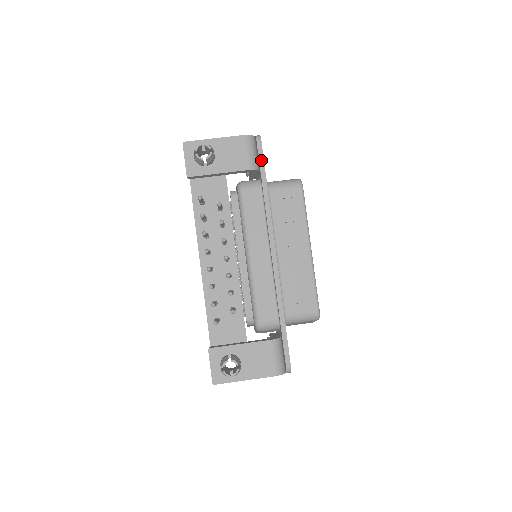
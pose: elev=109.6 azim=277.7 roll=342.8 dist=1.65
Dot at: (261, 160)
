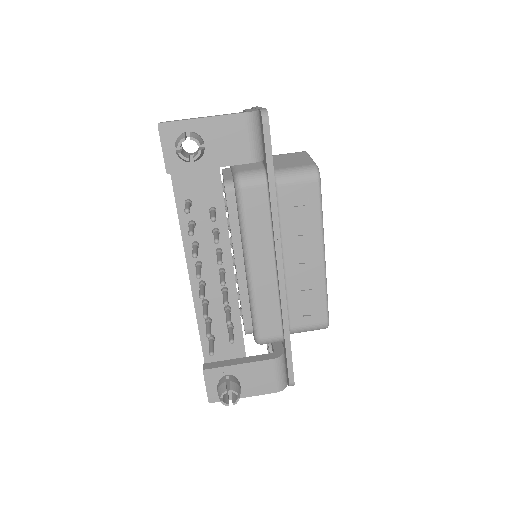
Dot at: (268, 149)
